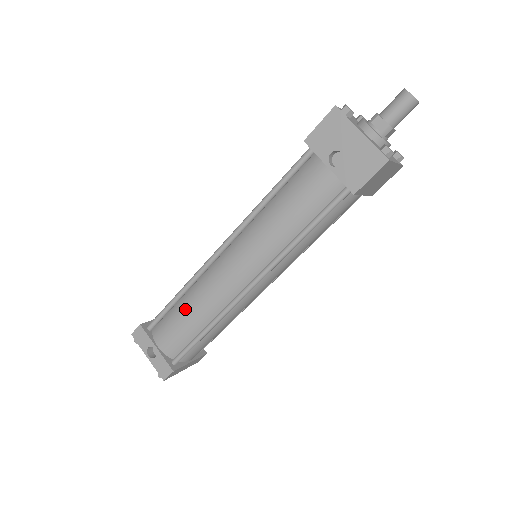
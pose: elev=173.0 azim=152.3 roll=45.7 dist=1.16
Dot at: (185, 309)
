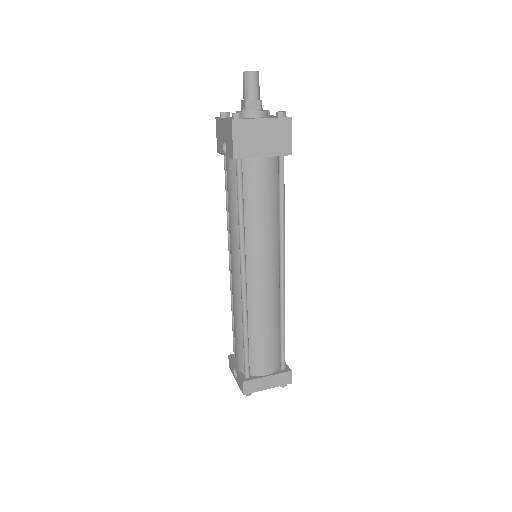
Dot at: (234, 324)
